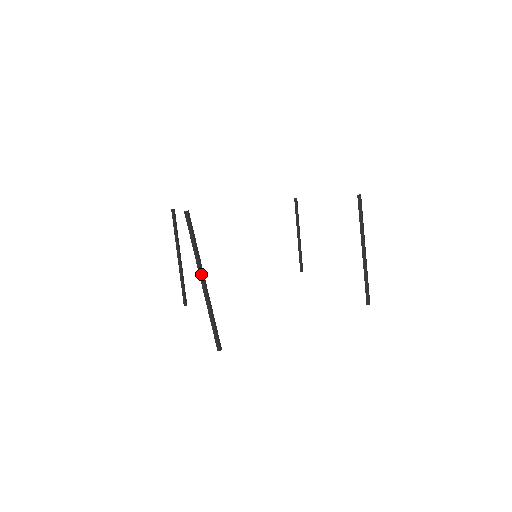
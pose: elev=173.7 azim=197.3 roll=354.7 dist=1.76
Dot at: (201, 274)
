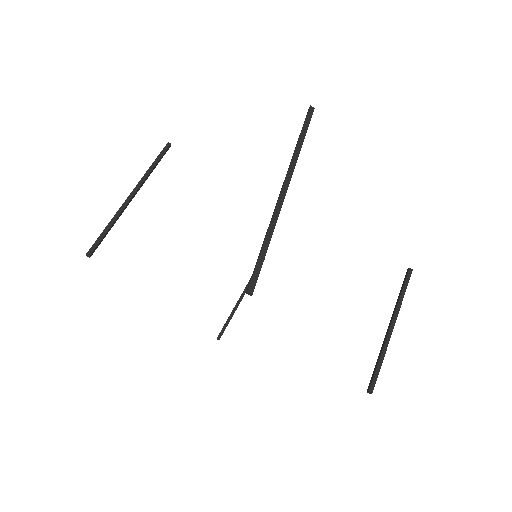
Dot at: (289, 180)
